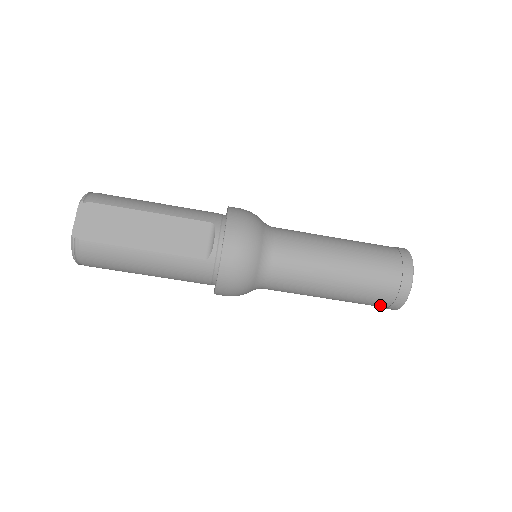
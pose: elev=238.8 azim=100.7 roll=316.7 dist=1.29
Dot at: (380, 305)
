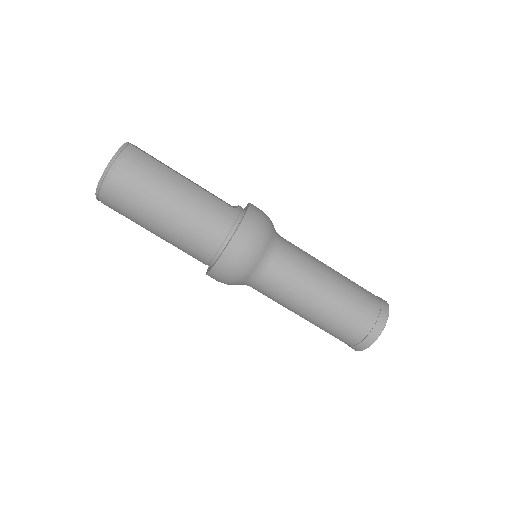
Dot at: (367, 321)
